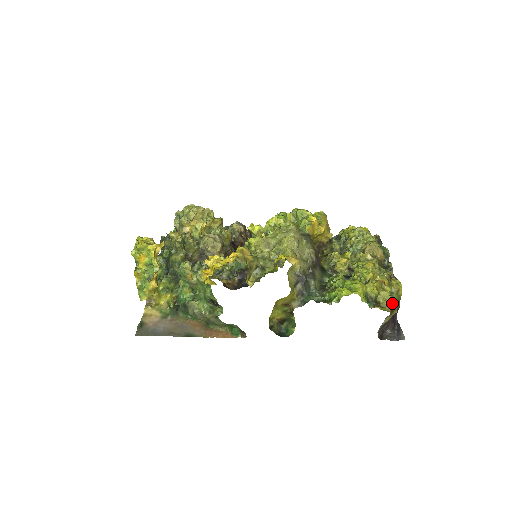
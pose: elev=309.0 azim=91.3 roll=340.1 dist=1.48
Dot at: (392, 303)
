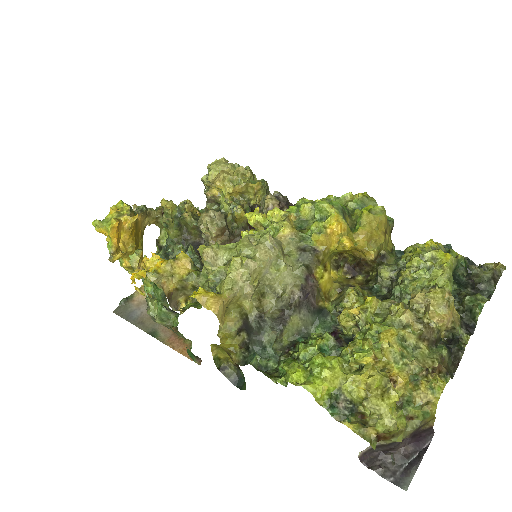
Dot at: (385, 426)
